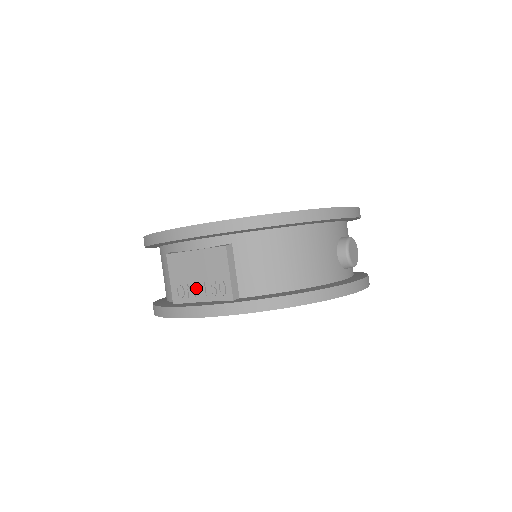
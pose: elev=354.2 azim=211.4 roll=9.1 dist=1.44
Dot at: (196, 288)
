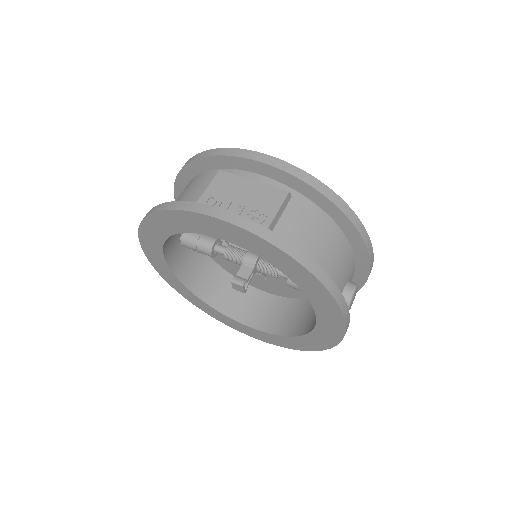
Dot at: (232, 206)
